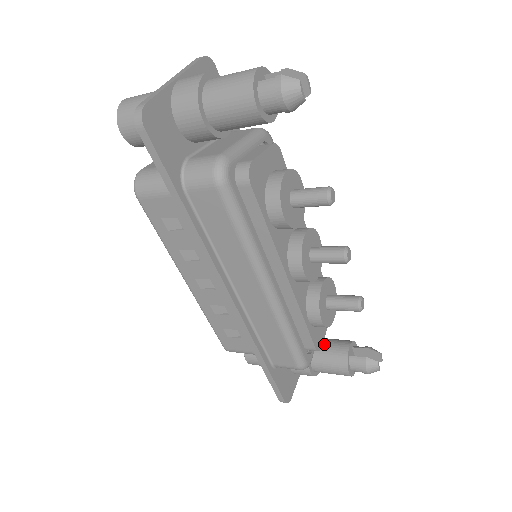
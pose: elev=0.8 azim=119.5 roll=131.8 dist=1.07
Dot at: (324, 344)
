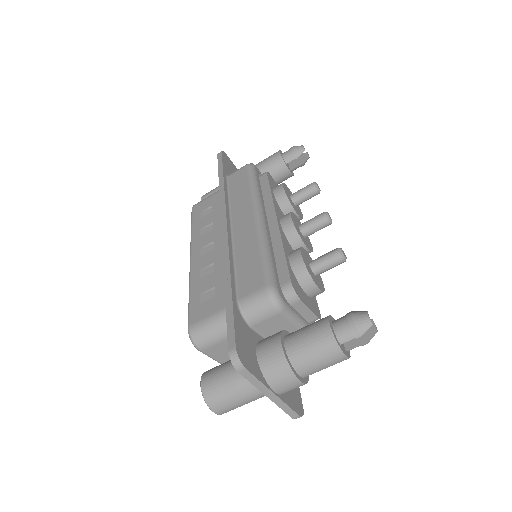
Dot at: occluded
